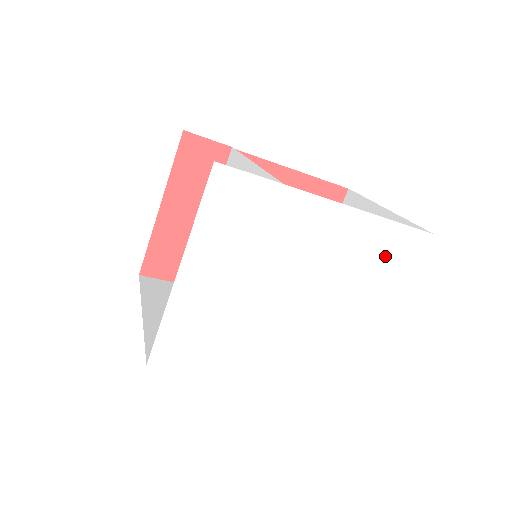
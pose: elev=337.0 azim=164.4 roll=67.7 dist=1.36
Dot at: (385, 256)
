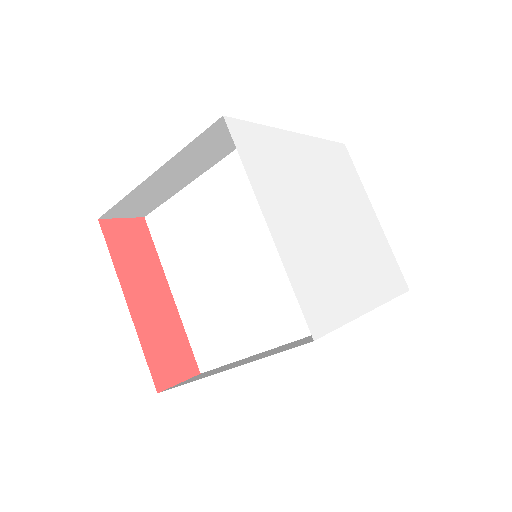
Dot at: (341, 167)
